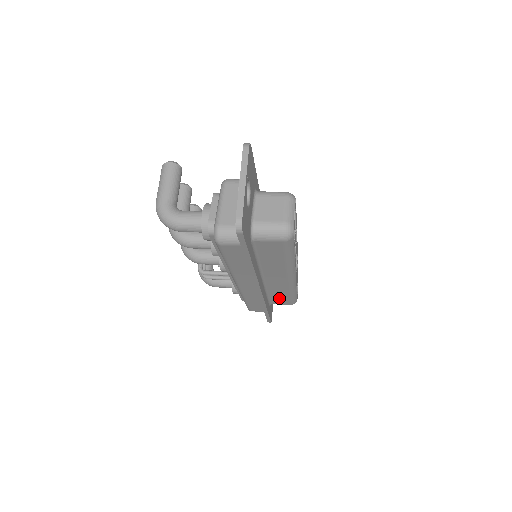
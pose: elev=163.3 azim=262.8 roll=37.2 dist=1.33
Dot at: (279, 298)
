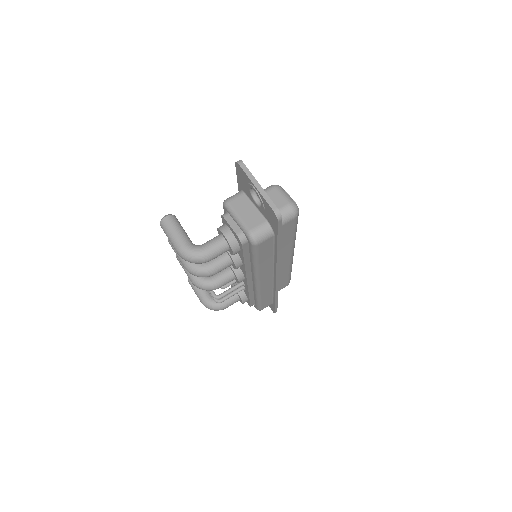
Dot at: (281, 283)
